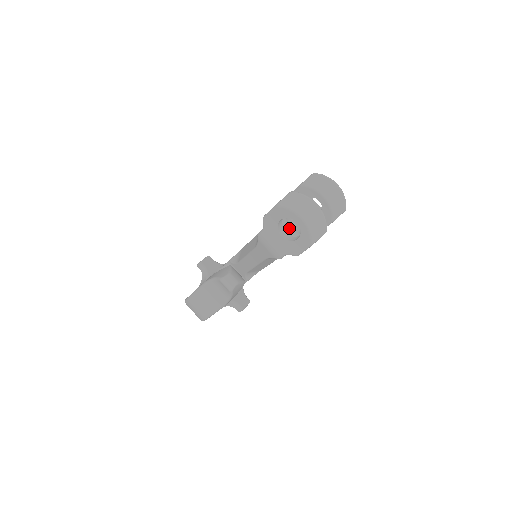
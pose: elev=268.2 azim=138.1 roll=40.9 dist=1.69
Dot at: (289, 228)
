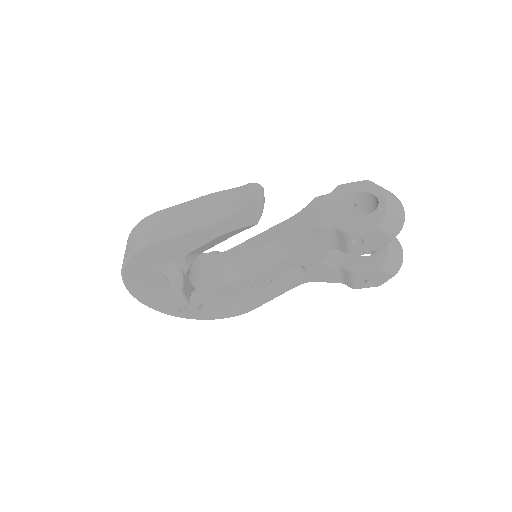
Dot at: occluded
